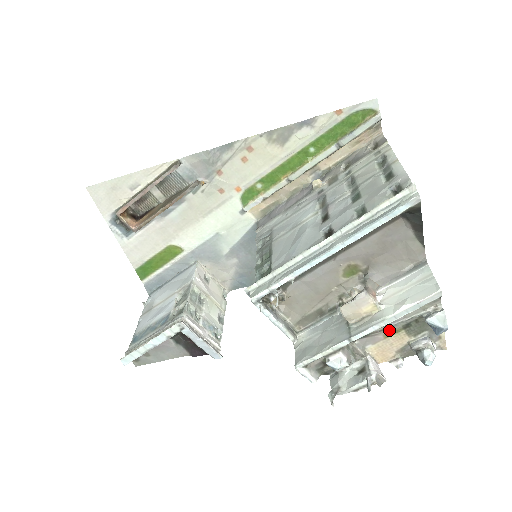
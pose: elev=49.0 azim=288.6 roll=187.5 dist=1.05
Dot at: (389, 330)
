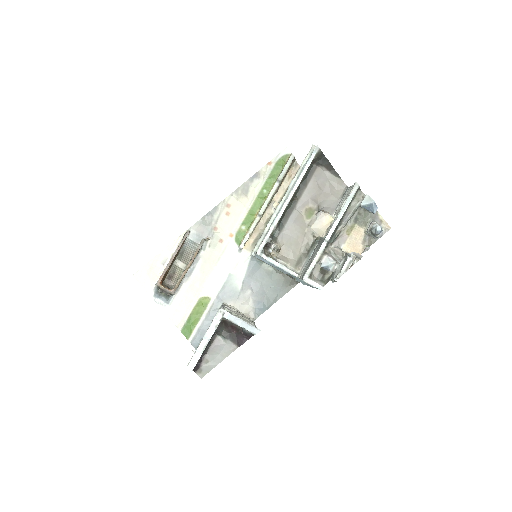
Dot at: (347, 228)
